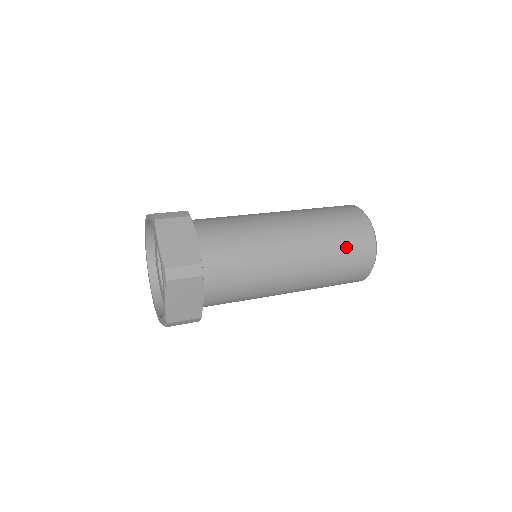
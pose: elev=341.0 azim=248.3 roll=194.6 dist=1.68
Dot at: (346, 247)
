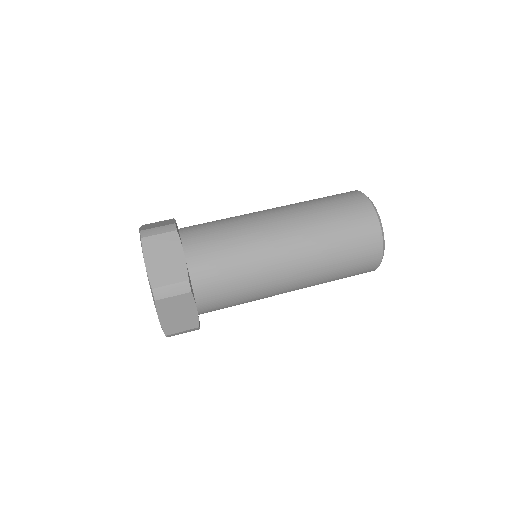
Dot at: (348, 243)
